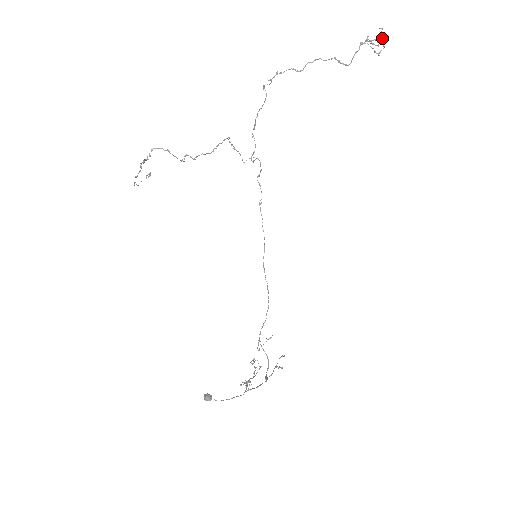
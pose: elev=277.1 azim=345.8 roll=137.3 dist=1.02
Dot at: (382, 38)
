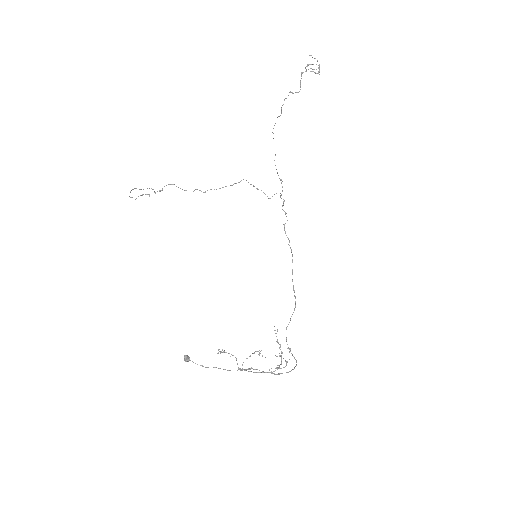
Dot at: occluded
